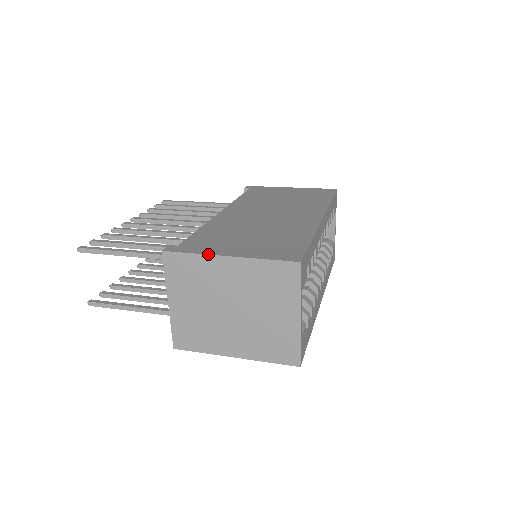
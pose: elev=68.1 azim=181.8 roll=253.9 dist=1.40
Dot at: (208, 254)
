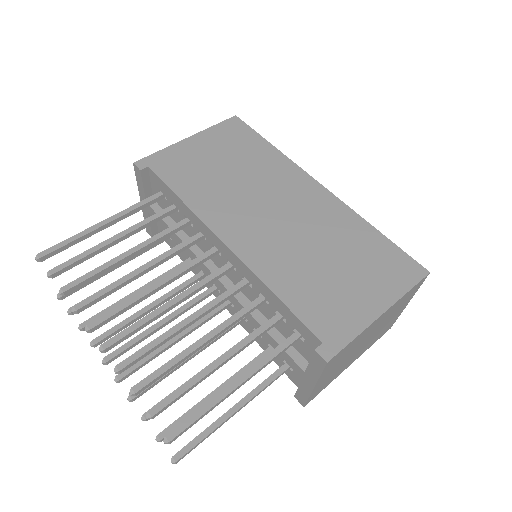
Dot at: (367, 327)
